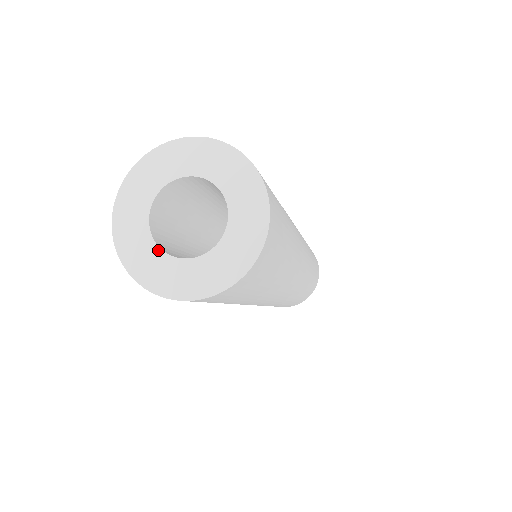
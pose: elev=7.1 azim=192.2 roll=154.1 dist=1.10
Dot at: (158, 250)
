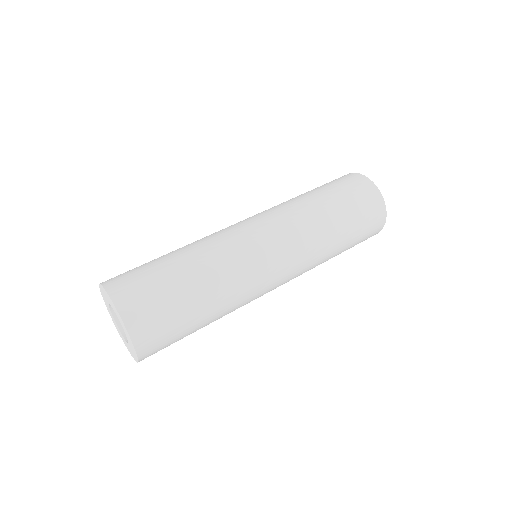
Dot at: (108, 306)
